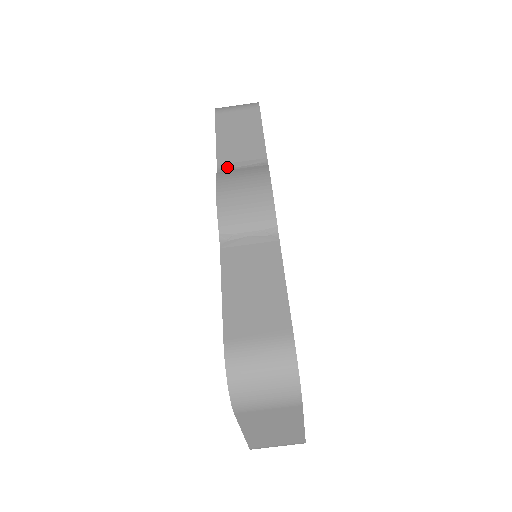
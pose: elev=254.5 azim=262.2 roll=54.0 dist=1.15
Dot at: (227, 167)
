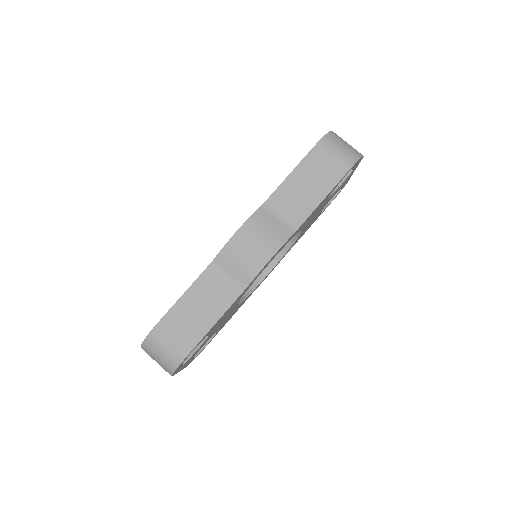
Dot at: (271, 208)
